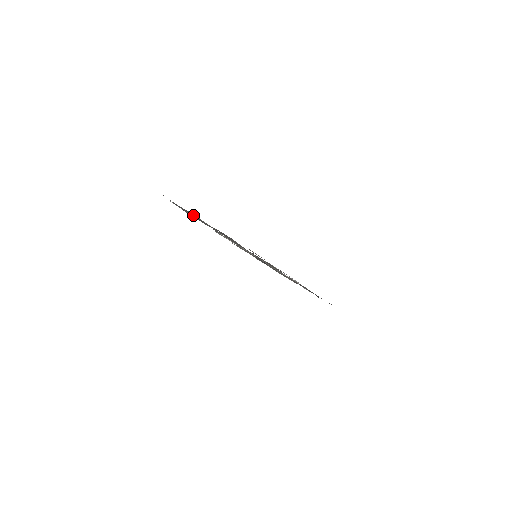
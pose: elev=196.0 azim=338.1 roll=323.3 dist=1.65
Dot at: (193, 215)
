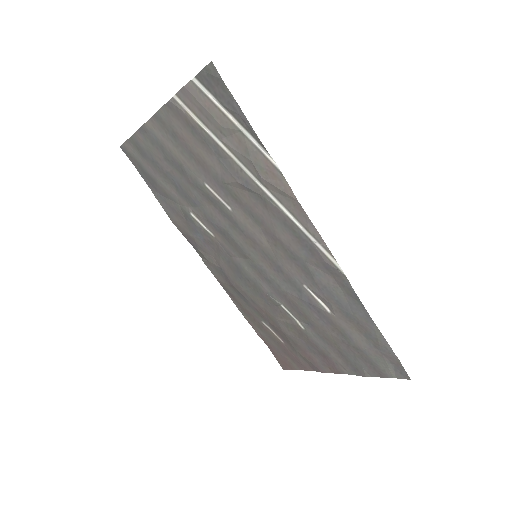
Dot at: (177, 210)
